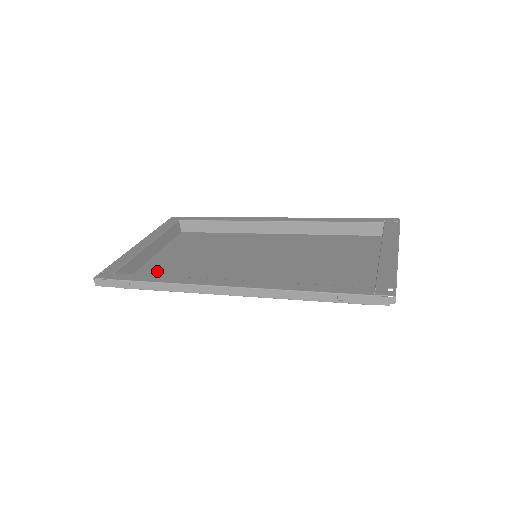
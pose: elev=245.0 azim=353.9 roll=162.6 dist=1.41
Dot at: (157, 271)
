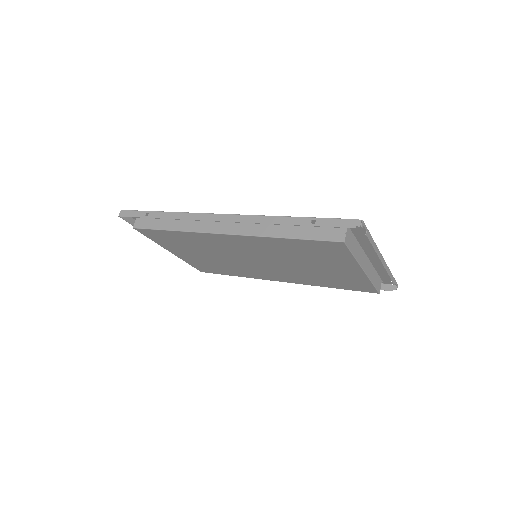
Dot at: (169, 242)
